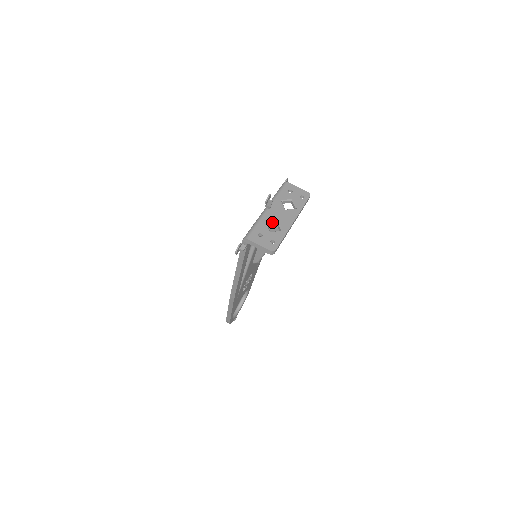
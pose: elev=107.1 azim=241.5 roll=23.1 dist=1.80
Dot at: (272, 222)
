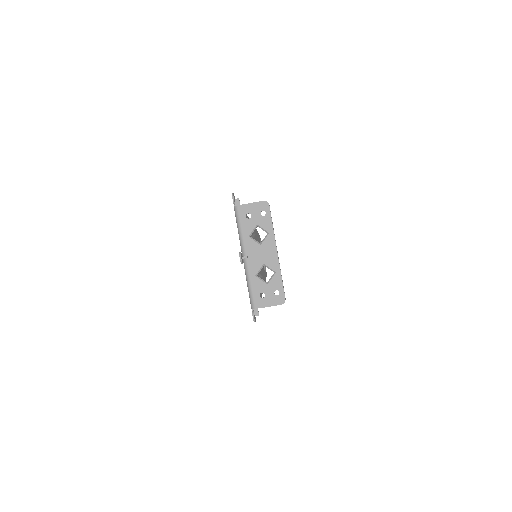
Dot at: (260, 270)
